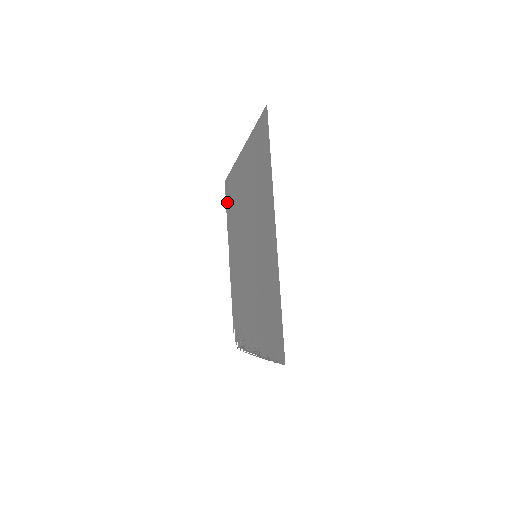
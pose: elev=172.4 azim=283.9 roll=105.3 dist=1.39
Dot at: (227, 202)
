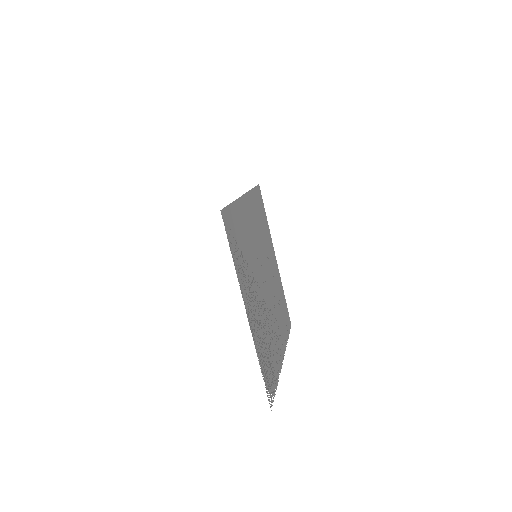
Dot at: (287, 328)
